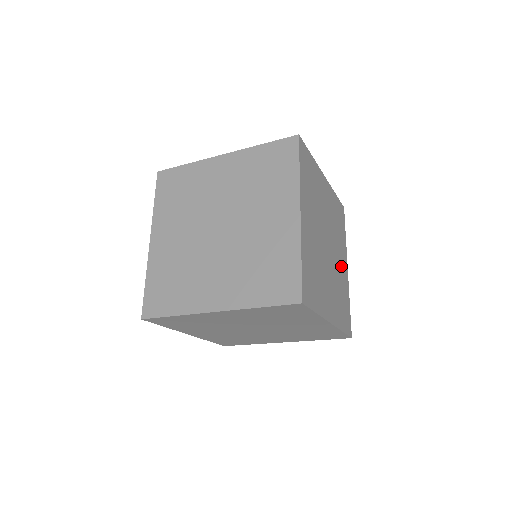
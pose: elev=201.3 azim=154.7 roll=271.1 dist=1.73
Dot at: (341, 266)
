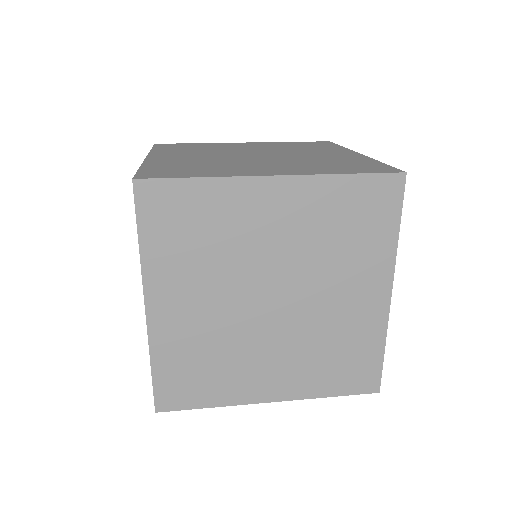
Dot at: occluded
